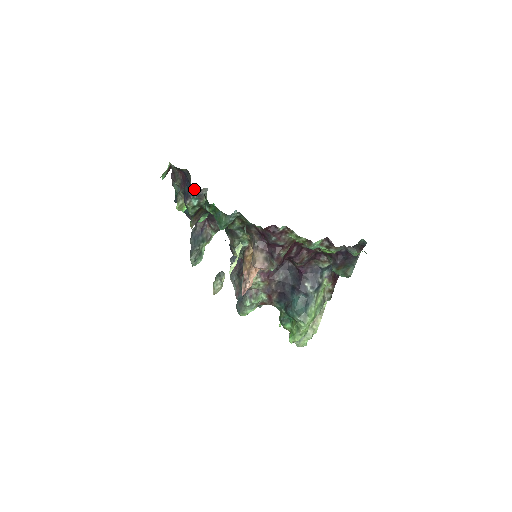
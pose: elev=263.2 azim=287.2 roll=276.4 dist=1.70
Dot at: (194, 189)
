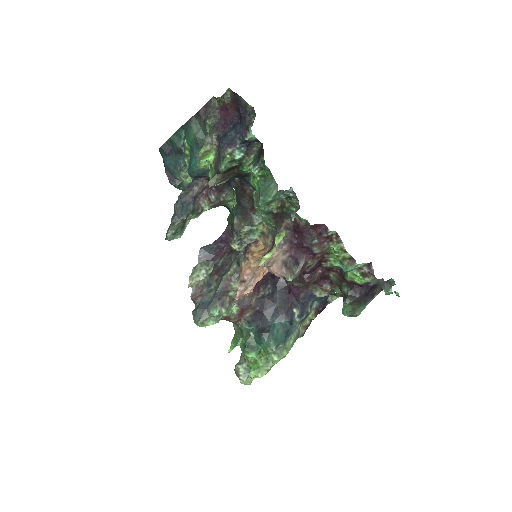
Dot at: (252, 137)
